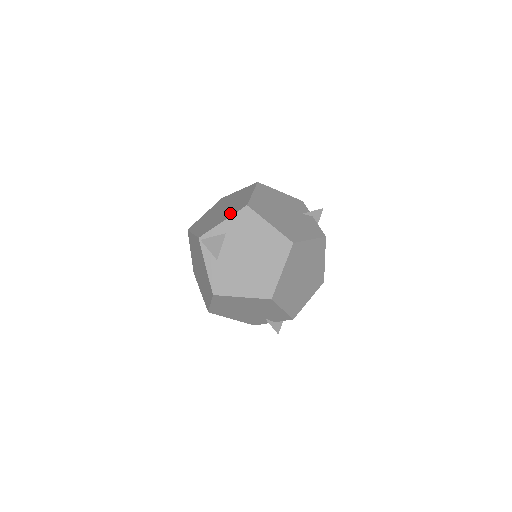
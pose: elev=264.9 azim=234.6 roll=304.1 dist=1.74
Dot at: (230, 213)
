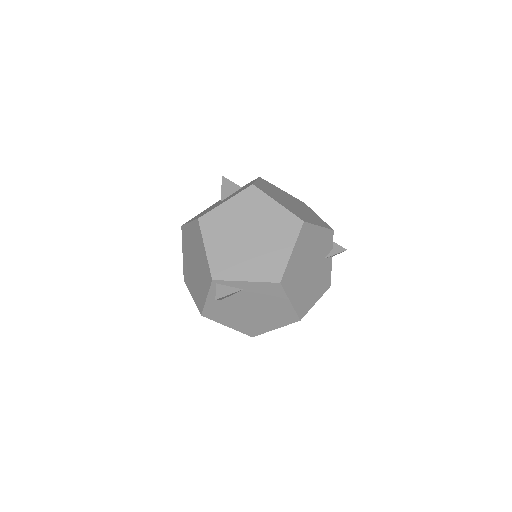
Dot at: (258, 271)
